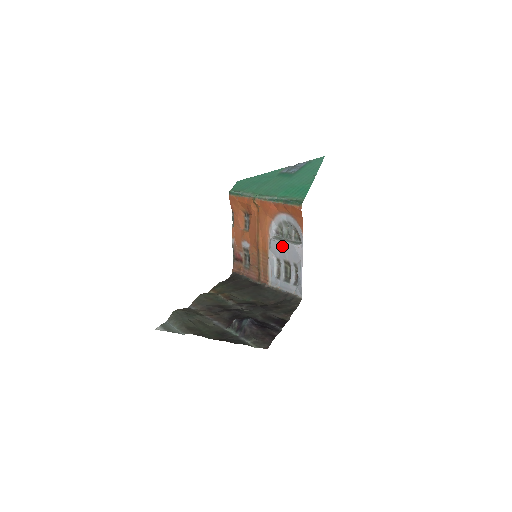
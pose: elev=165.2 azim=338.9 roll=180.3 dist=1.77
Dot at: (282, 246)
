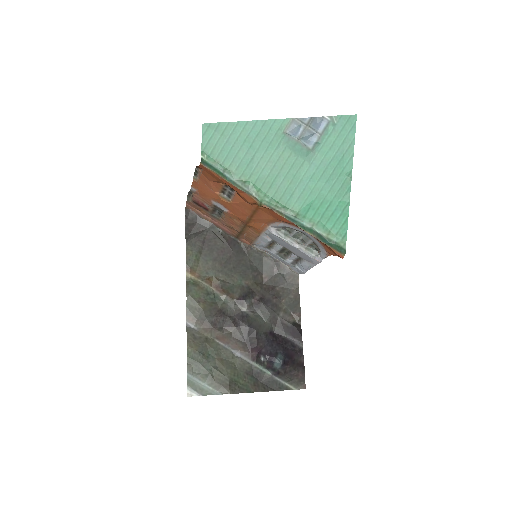
Dot at: (289, 246)
